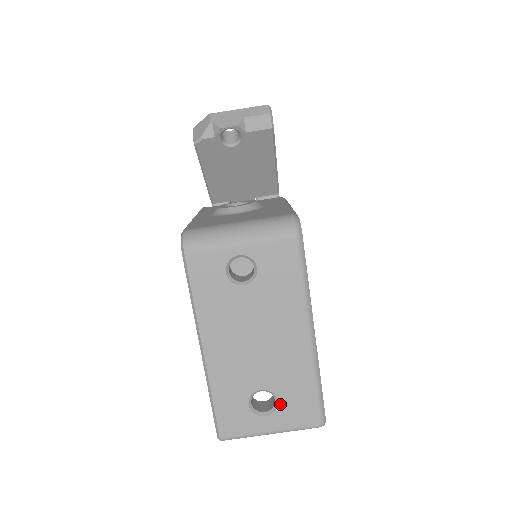
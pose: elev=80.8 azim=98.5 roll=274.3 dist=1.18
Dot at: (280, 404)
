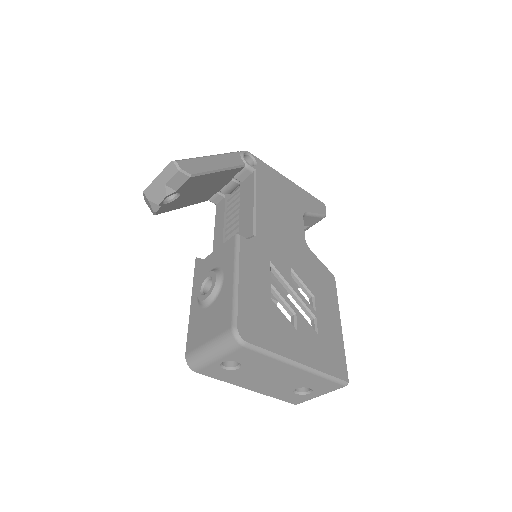
Dot at: (313, 389)
